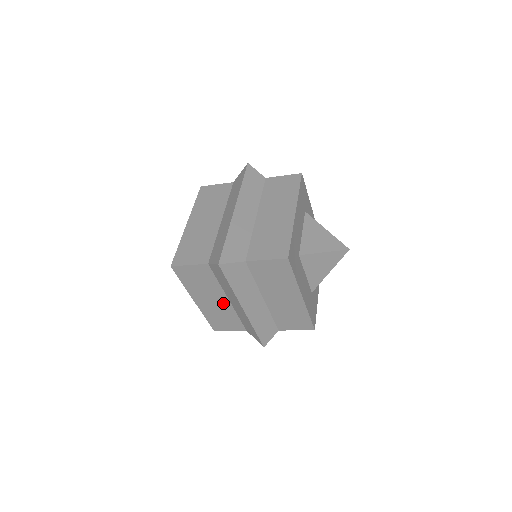
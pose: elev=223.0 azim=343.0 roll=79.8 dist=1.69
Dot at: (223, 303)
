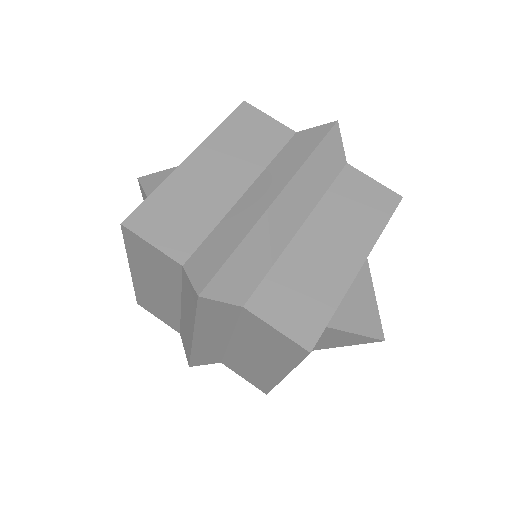
Dot at: (170, 301)
